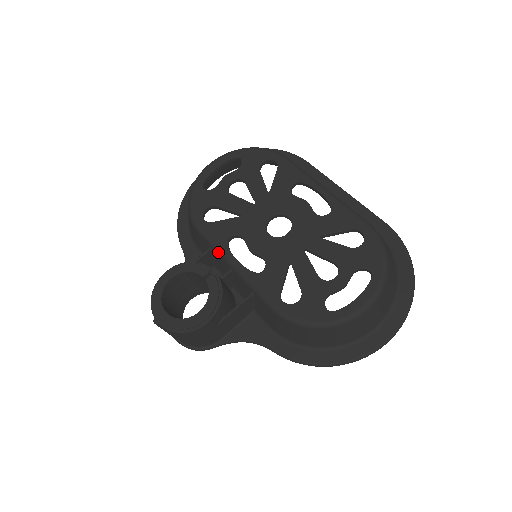
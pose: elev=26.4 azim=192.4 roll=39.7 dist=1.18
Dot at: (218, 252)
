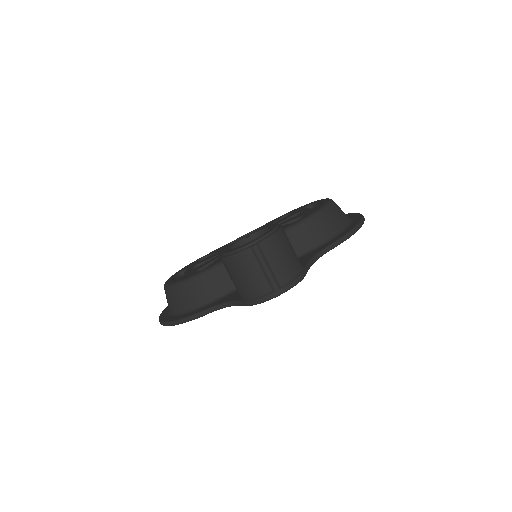
Dot at: occluded
